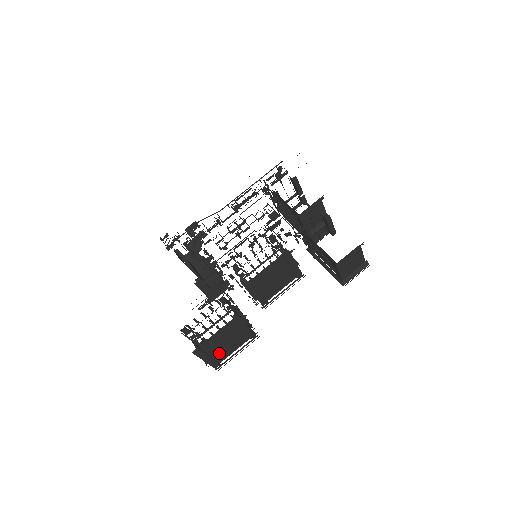
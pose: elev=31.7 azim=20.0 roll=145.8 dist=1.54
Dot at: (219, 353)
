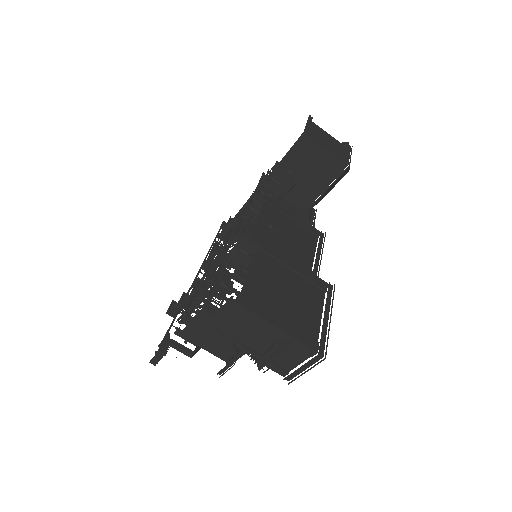
Dot at: (295, 318)
